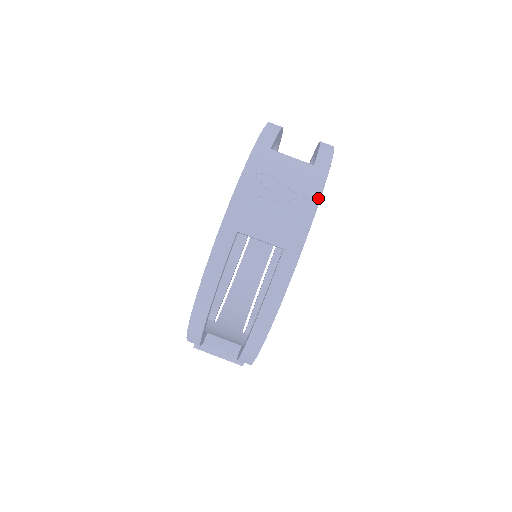
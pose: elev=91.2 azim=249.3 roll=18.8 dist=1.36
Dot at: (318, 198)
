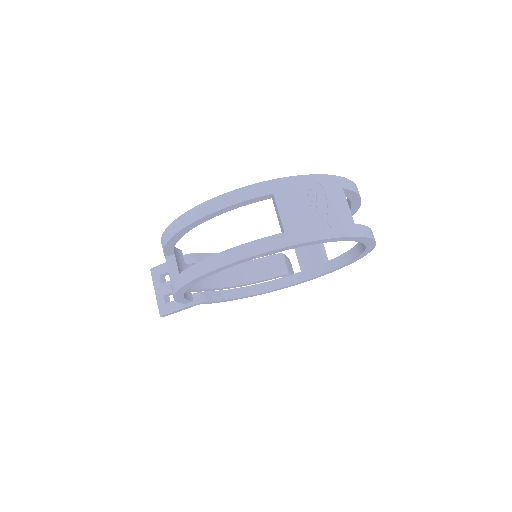
Dot at: (336, 236)
